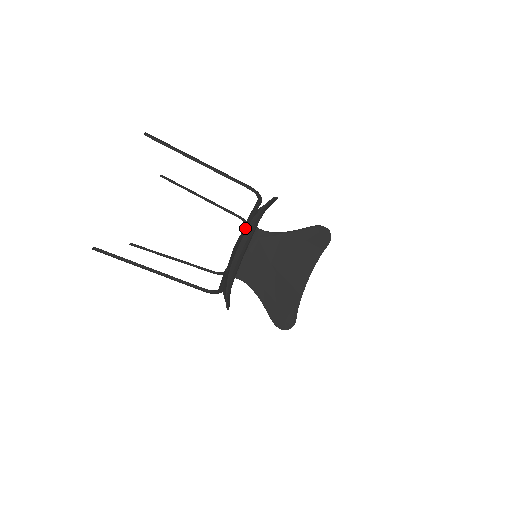
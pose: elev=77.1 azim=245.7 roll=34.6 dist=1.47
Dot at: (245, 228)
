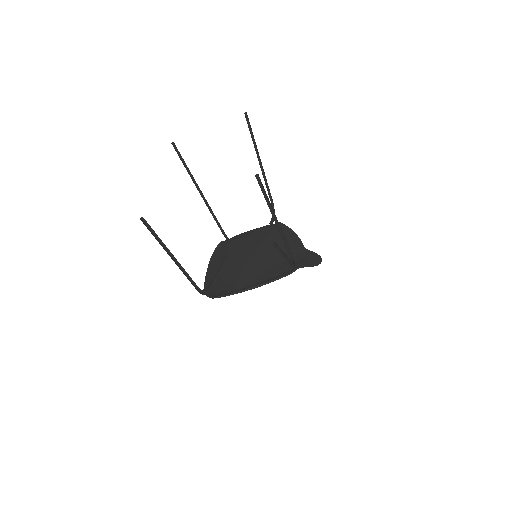
Dot at: (267, 239)
